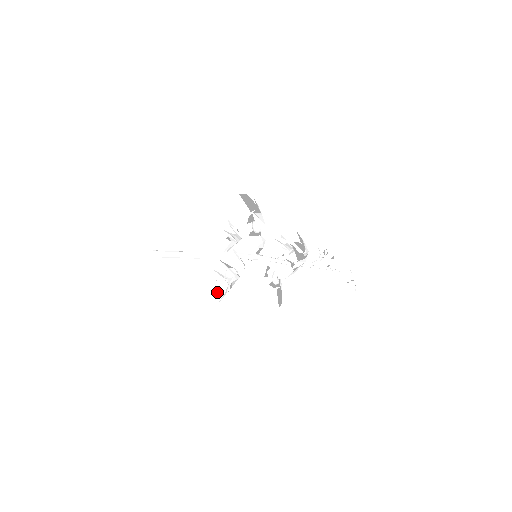
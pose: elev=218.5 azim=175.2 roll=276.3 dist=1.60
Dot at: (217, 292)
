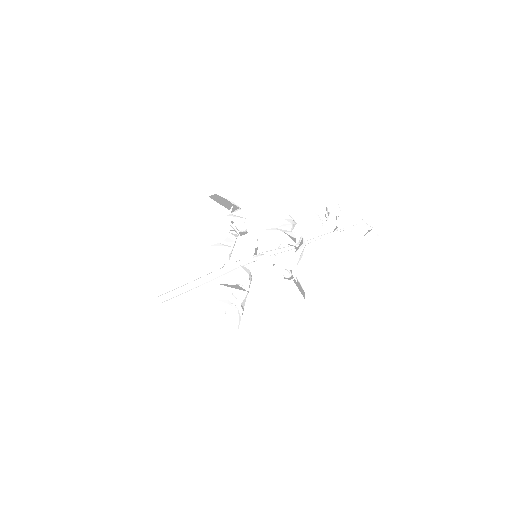
Dot at: (230, 324)
